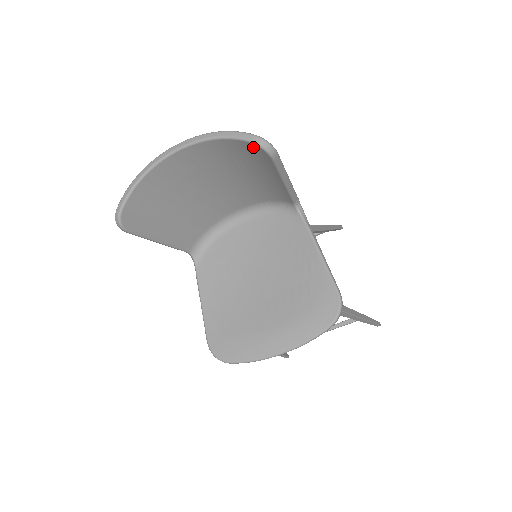
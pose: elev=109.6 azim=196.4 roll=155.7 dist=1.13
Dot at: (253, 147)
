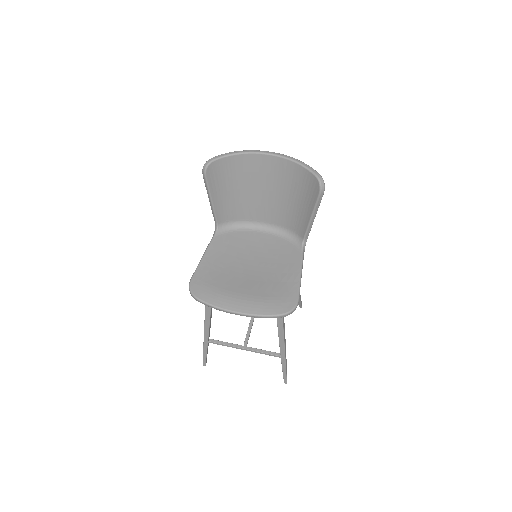
Dot at: (314, 180)
